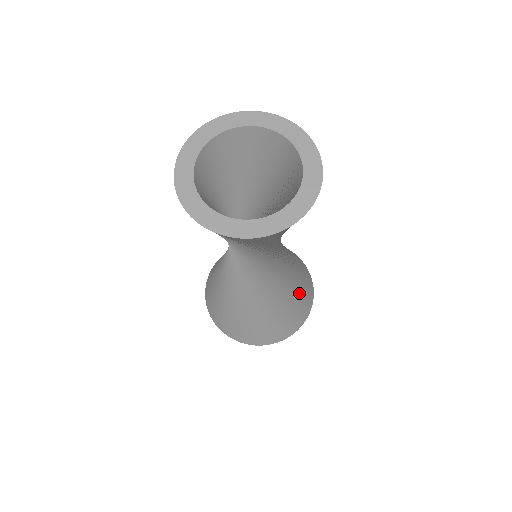
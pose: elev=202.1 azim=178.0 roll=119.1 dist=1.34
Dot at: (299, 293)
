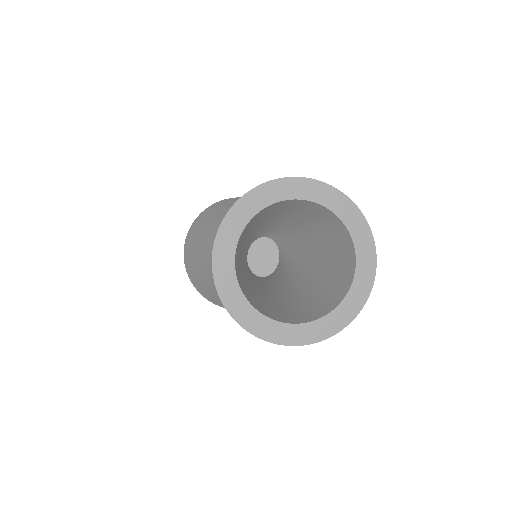
Dot at: occluded
